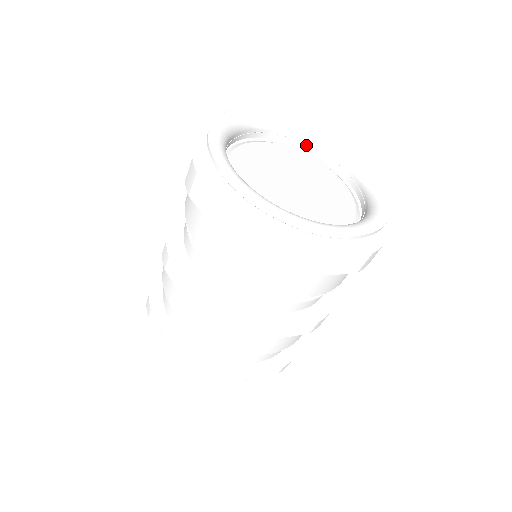
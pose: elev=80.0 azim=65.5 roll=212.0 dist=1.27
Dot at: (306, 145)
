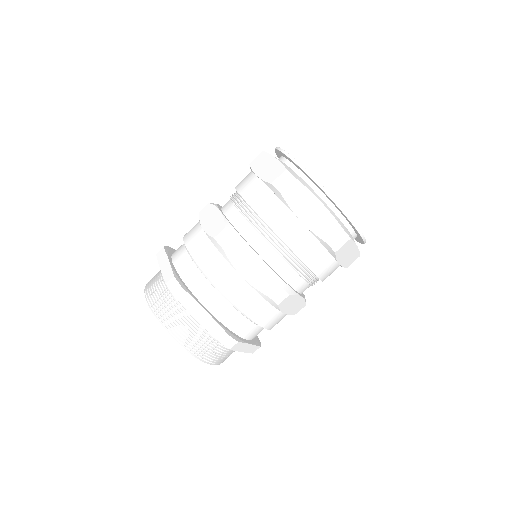
Dot at: occluded
